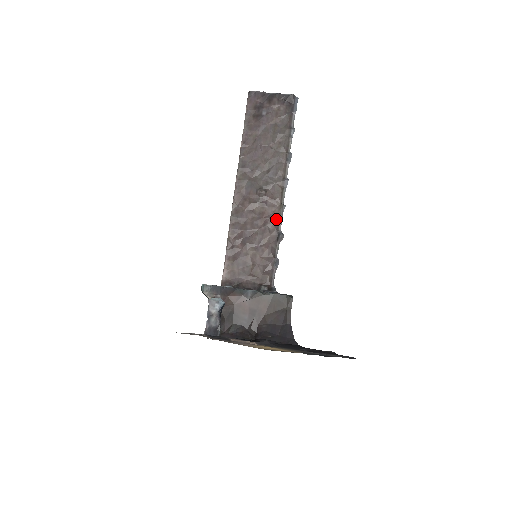
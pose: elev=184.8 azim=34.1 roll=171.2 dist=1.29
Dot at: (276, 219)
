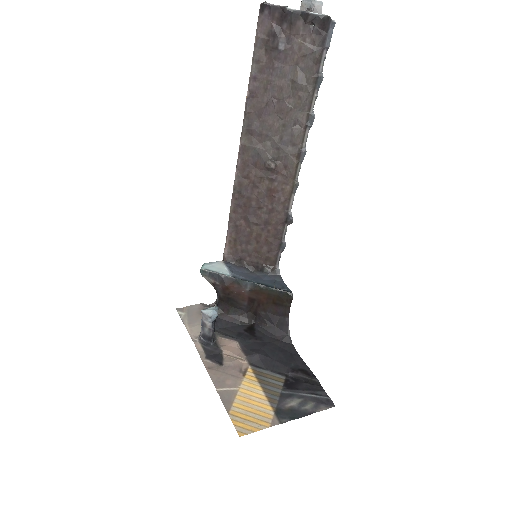
Dot at: (286, 199)
